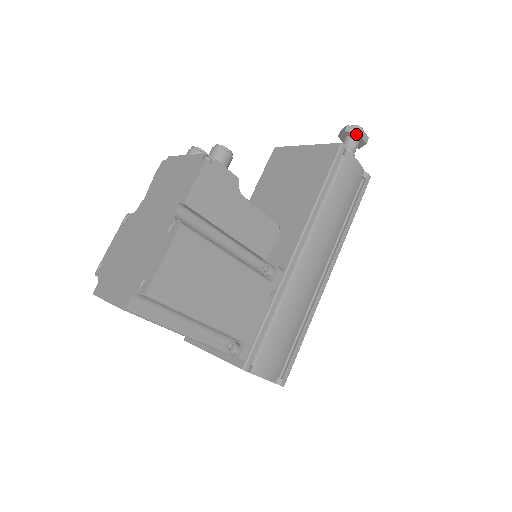
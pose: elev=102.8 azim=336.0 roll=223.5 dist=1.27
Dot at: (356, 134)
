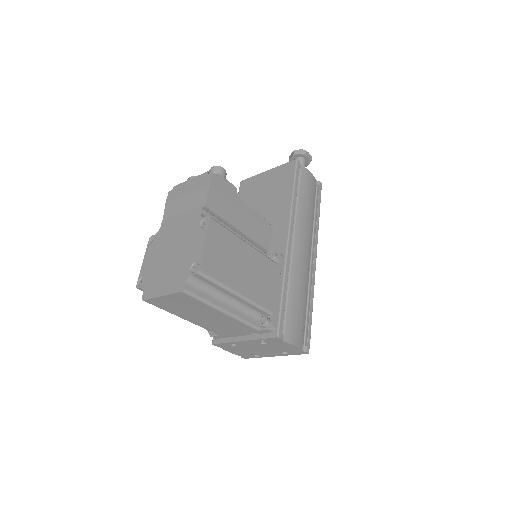
Dot at: (303, 154)
